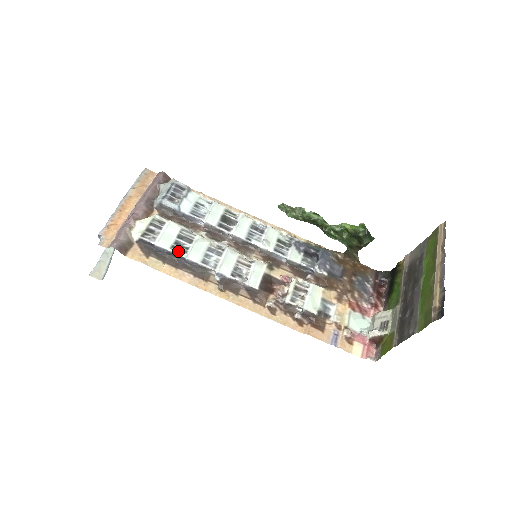
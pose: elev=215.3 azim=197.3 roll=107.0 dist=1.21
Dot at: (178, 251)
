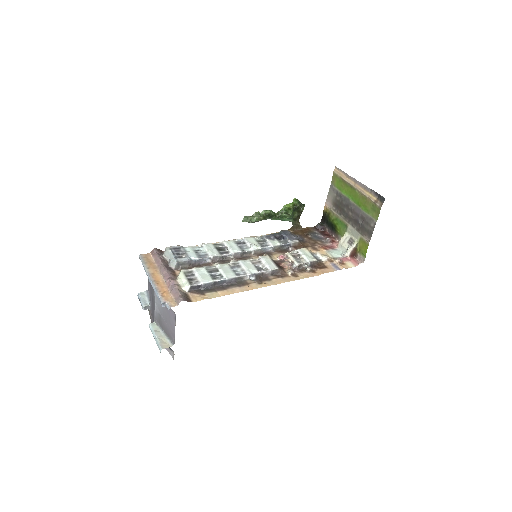
Dot at: (217, 279)
